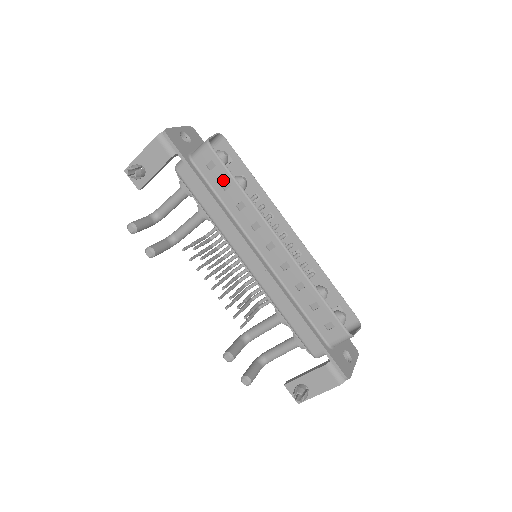
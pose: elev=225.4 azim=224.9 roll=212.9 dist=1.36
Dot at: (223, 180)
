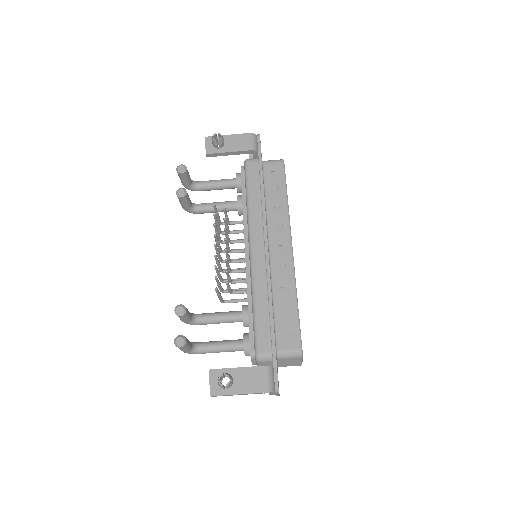
Dot at: (277, 186)
